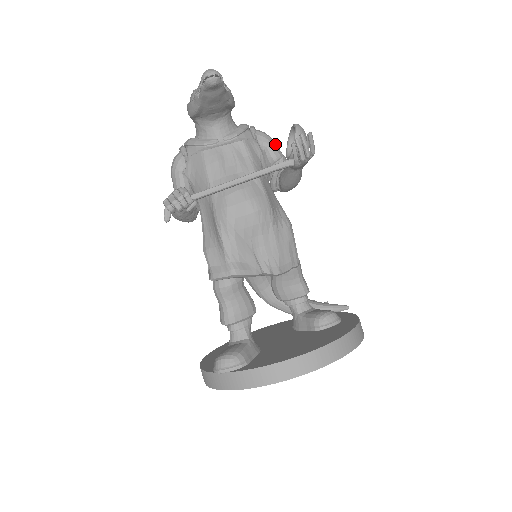
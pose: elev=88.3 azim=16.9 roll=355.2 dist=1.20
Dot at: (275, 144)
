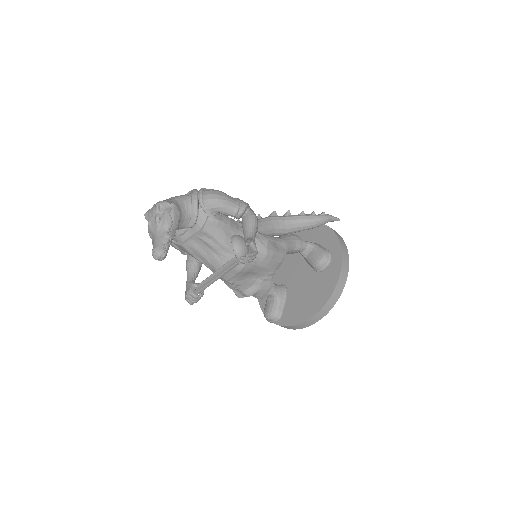
Dot at: (225, 205)
